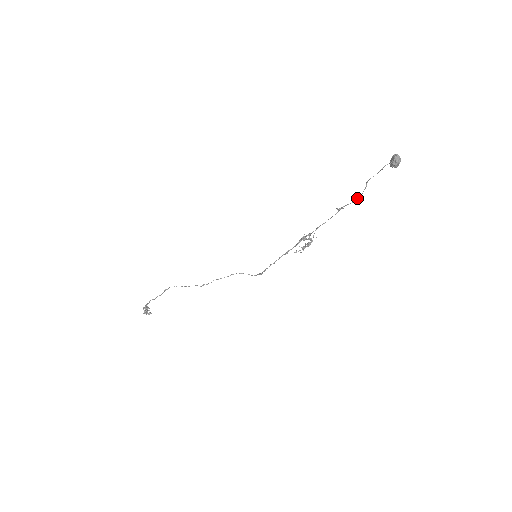
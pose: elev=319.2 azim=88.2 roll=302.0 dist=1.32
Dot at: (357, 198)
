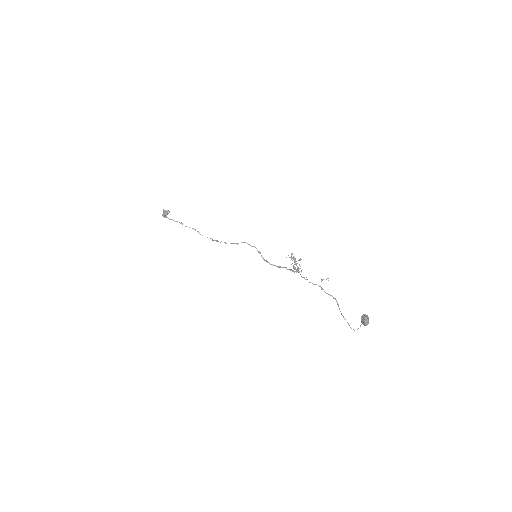
Dot at: (335, 299)
